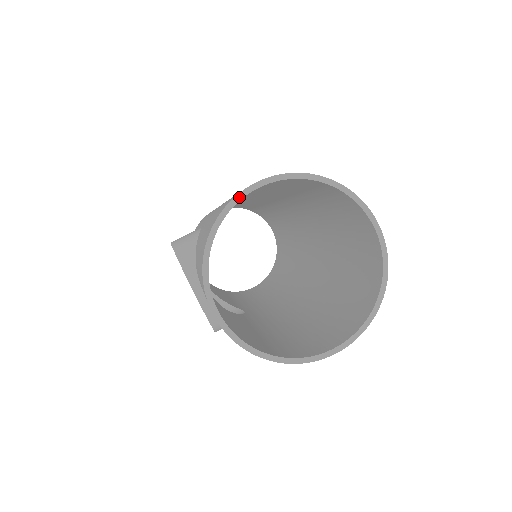
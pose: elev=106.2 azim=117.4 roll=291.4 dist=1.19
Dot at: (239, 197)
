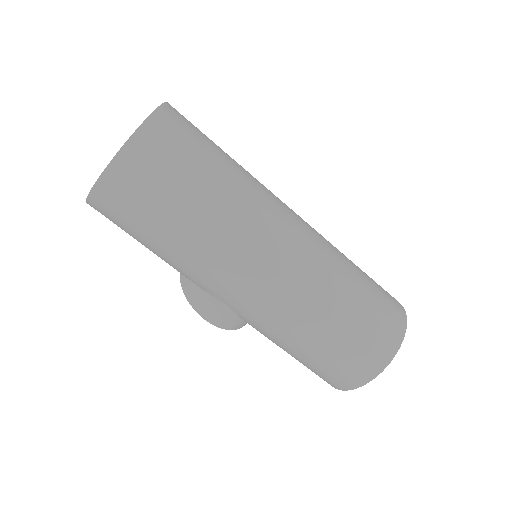
Dot at: (355, 388)
